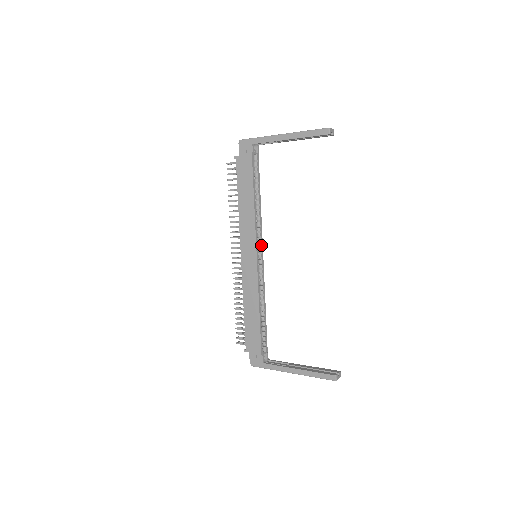
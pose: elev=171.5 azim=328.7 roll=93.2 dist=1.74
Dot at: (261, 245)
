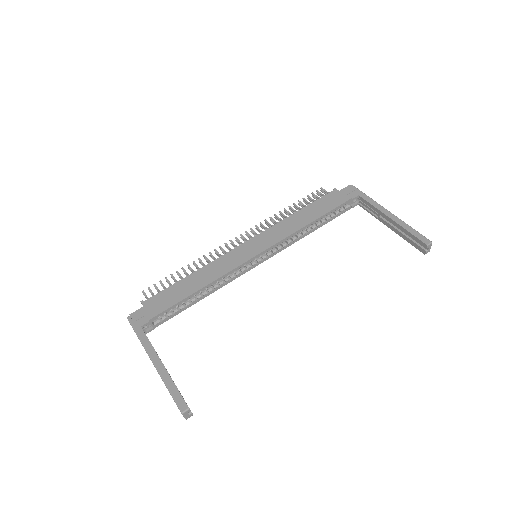
Dot at: (270, 255)
